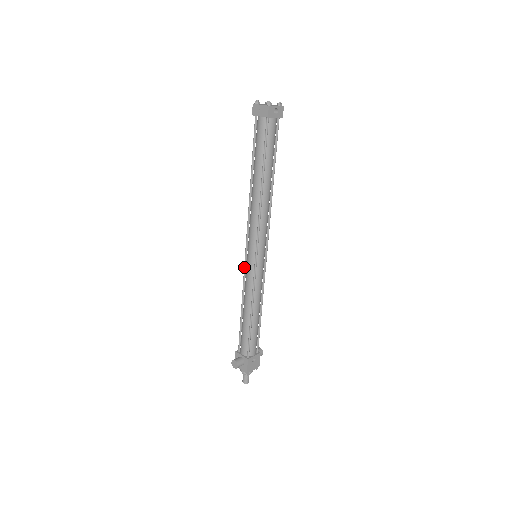
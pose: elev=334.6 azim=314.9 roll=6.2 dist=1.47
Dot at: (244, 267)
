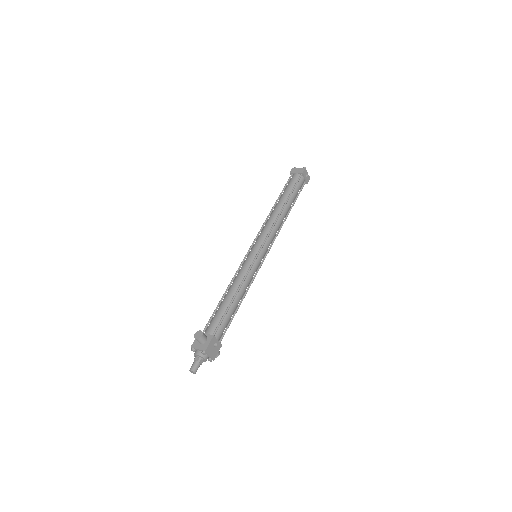
Dot at: (243, 259)
